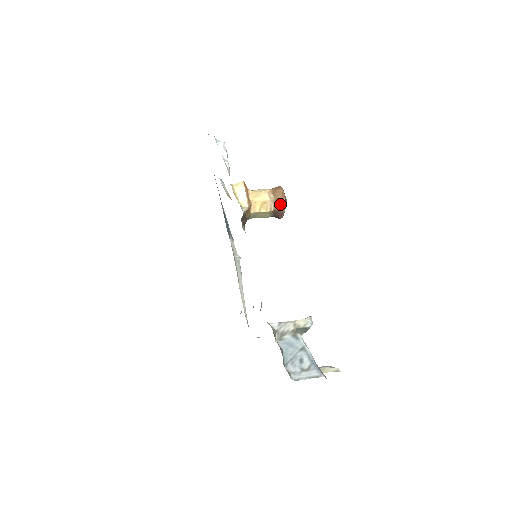
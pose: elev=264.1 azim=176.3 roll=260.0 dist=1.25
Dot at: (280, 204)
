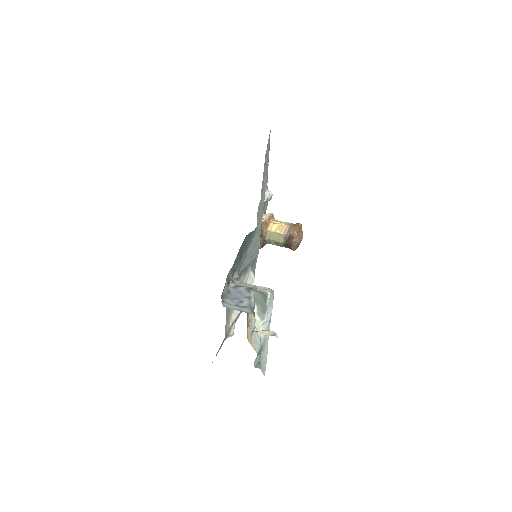
Dot at: (293, 229)
